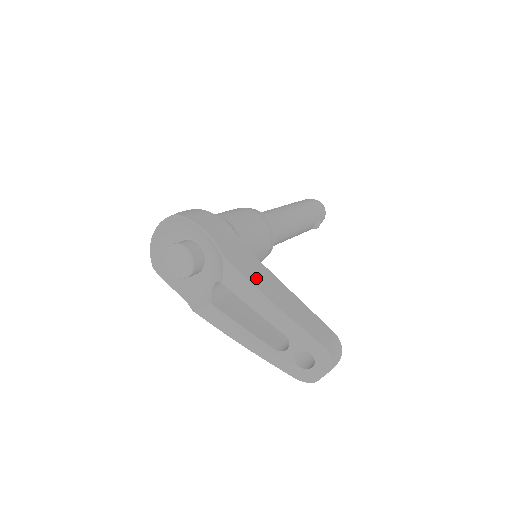
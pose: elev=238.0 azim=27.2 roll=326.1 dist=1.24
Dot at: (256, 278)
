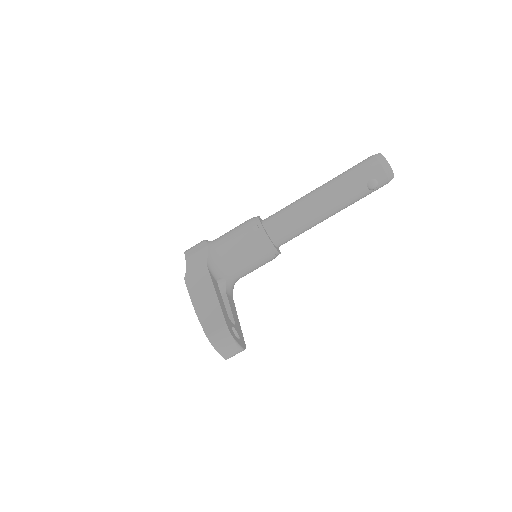
Dot at: (195, 290)
